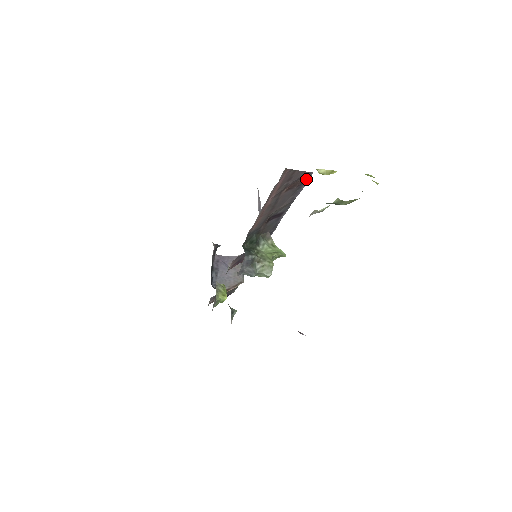
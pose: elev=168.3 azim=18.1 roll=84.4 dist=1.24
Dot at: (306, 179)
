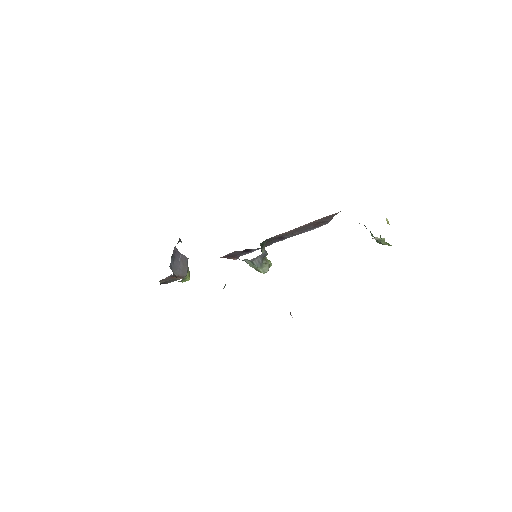
Dot at: (321, 225)
